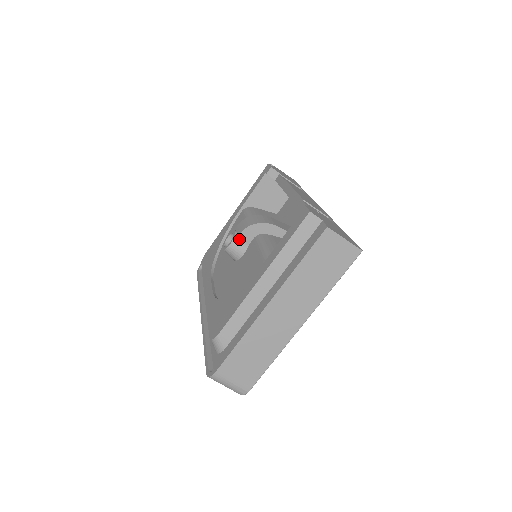
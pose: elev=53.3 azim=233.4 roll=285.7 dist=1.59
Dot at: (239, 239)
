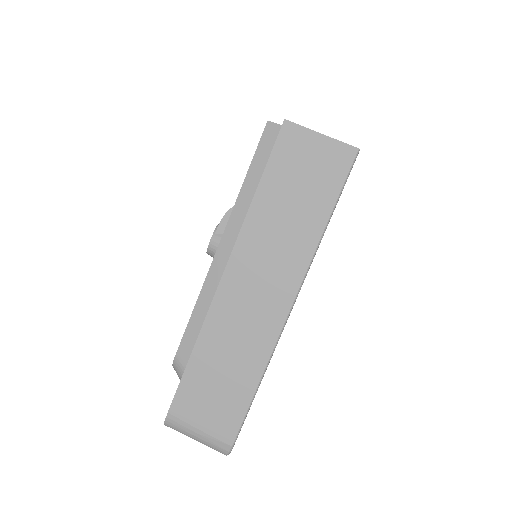
Dot at: (221, 231)
